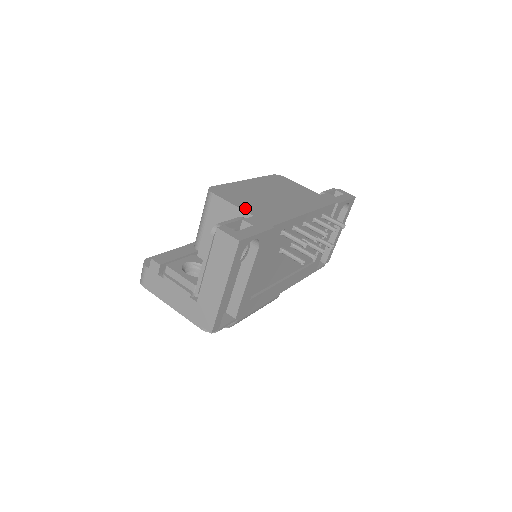
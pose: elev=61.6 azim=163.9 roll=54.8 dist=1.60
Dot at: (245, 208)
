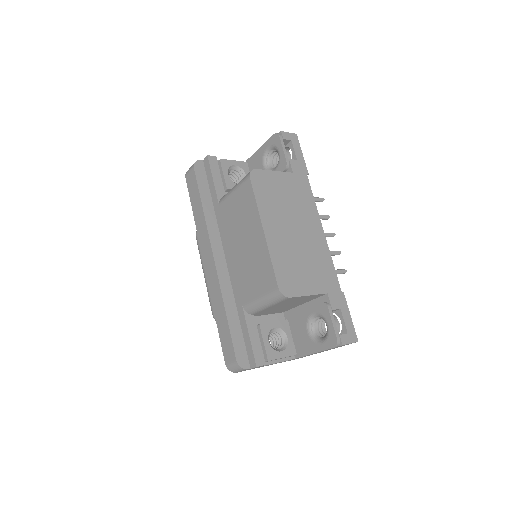
Dot at: (316, 289)
